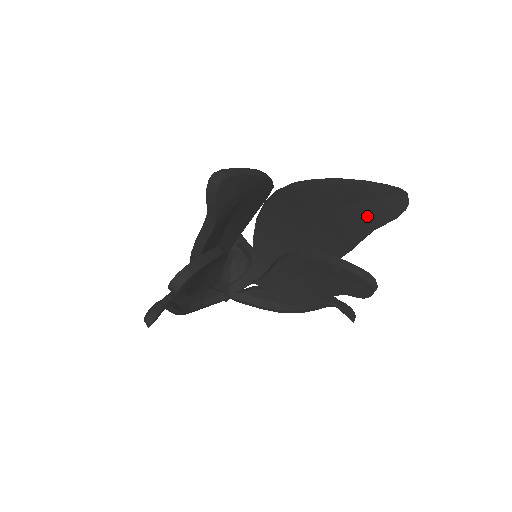
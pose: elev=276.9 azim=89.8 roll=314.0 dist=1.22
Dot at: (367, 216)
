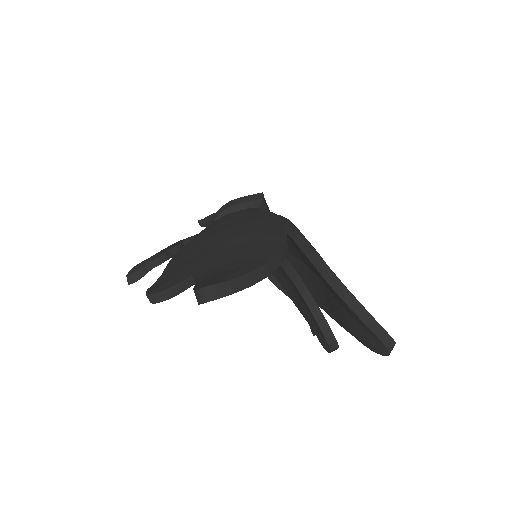
Dot at: (353, 327)
